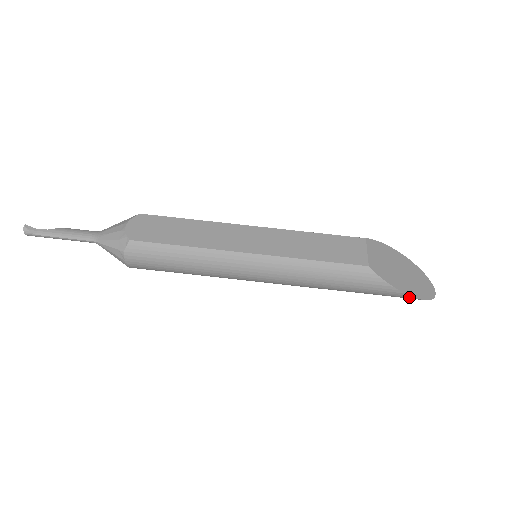
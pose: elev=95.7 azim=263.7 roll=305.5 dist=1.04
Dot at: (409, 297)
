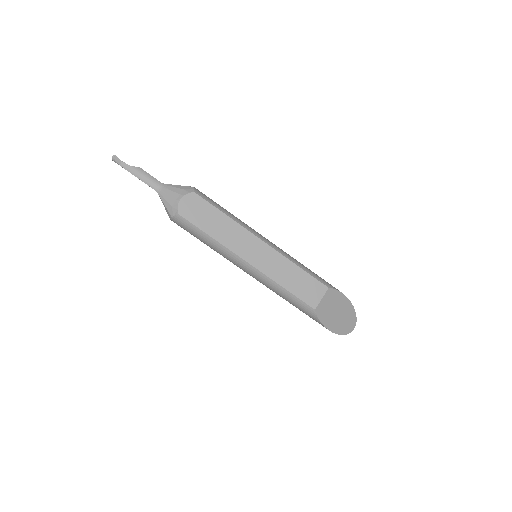
Dot at: (331, 331)
